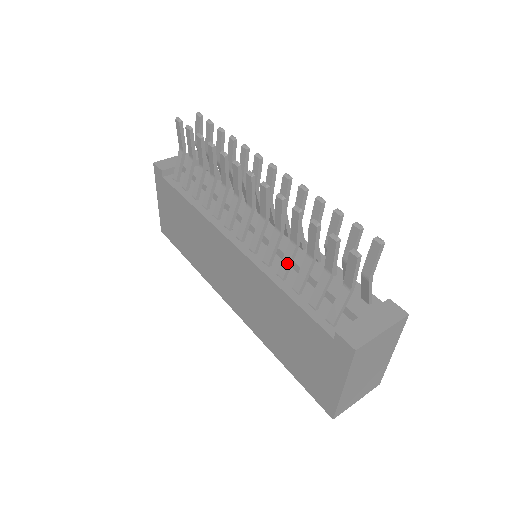
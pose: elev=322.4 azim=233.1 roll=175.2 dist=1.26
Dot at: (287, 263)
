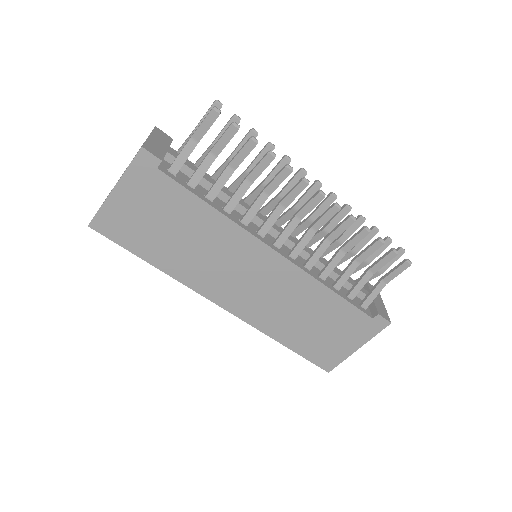
Dot at: (333, 267)
